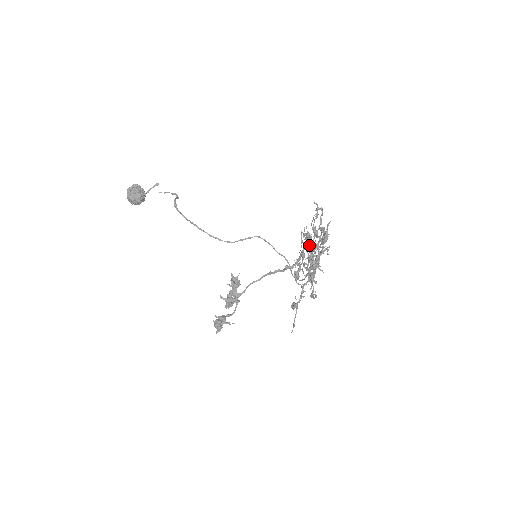
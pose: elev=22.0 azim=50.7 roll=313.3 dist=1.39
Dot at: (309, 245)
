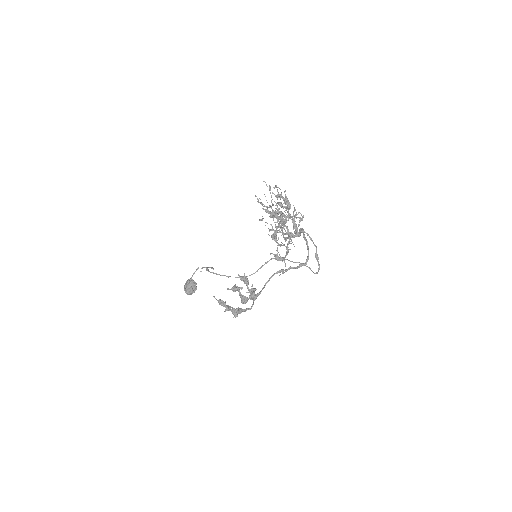
Dot at: occluded
